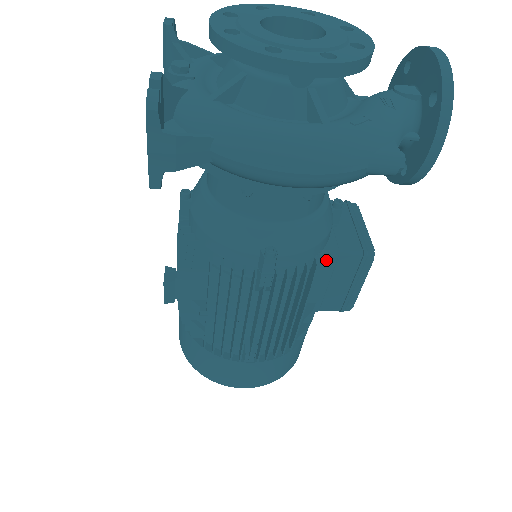
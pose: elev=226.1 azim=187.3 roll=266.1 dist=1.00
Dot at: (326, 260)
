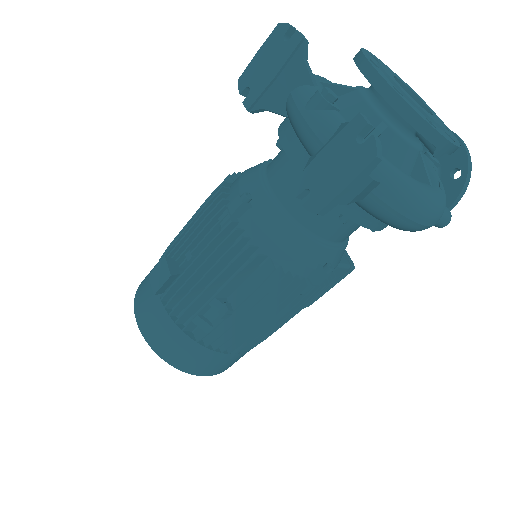
Dot at: occluded
